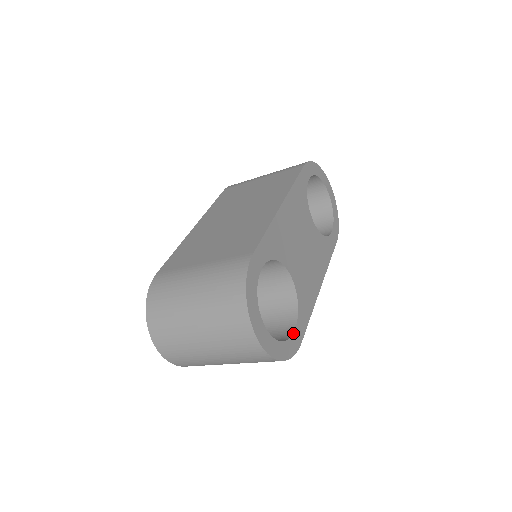
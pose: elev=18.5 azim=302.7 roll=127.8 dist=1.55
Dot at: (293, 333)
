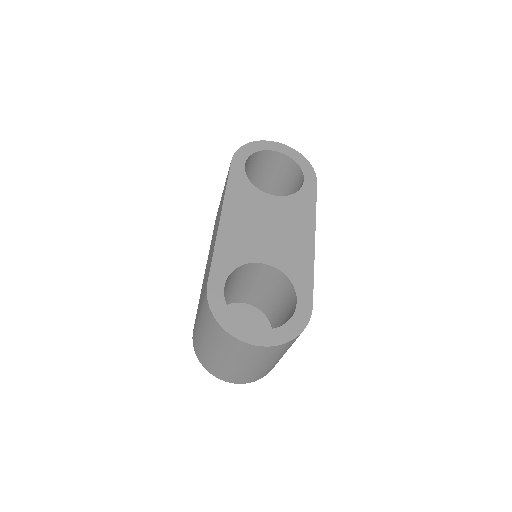
Dot at: (296, 307)
